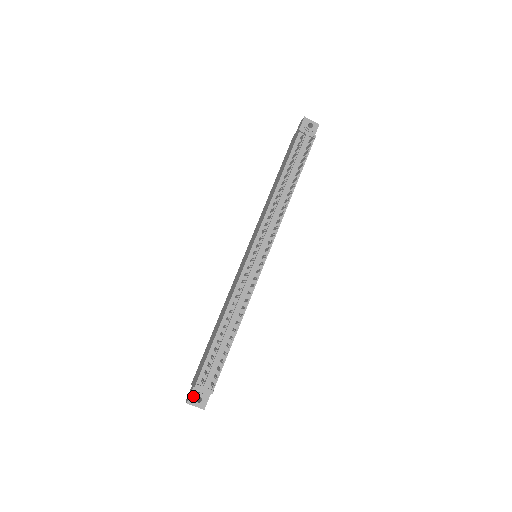
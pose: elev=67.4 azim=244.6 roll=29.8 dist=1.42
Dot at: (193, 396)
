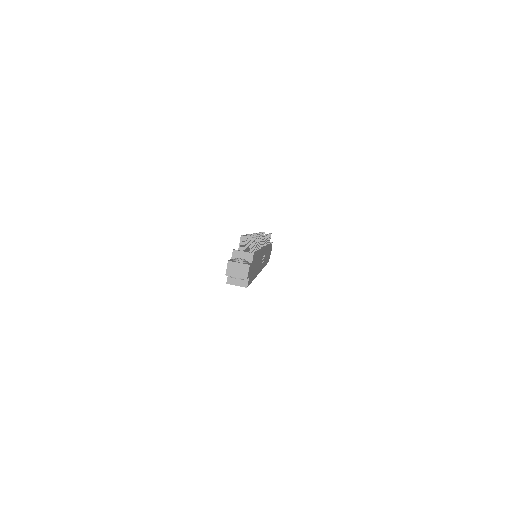
Dot at: (233, 259)
